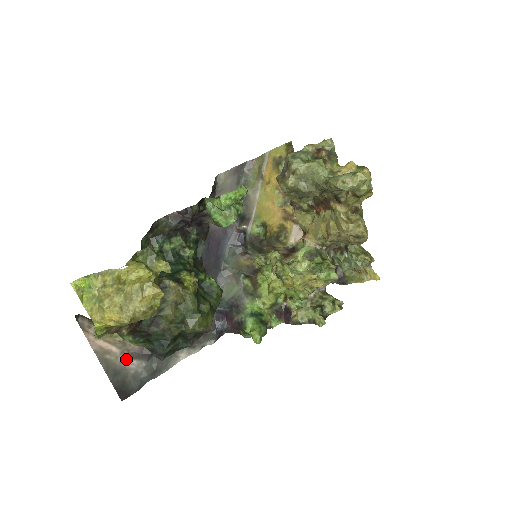
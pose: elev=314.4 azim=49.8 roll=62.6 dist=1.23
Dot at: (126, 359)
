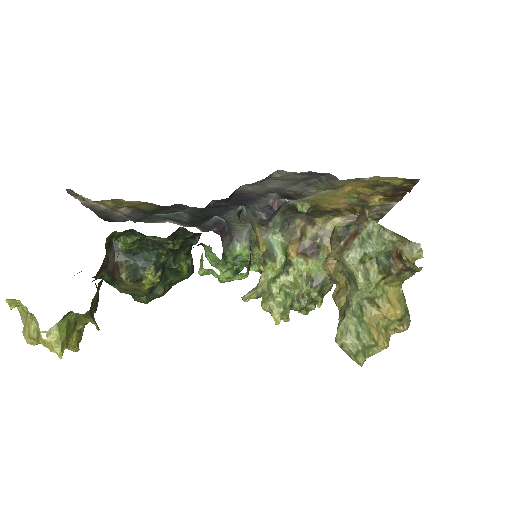
Dot at: occluded
